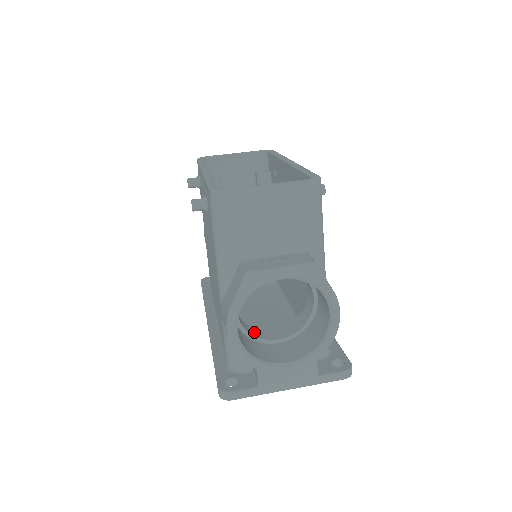
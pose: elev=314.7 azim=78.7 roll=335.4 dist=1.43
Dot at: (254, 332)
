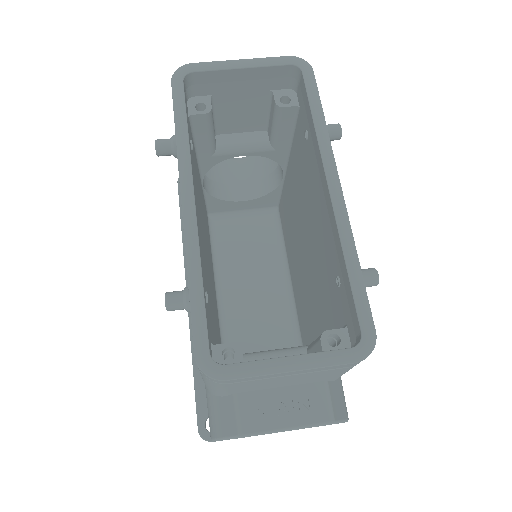
Dot at: occluded
